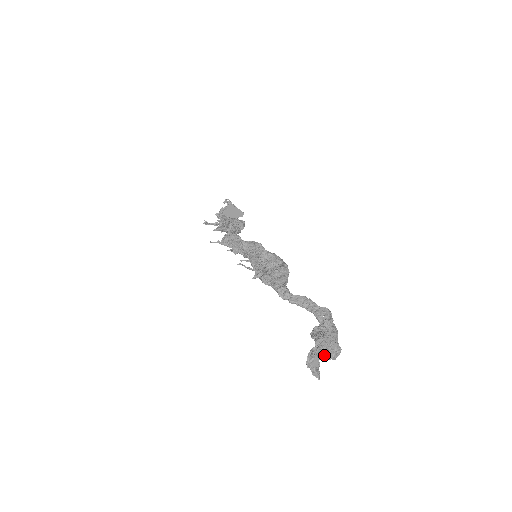
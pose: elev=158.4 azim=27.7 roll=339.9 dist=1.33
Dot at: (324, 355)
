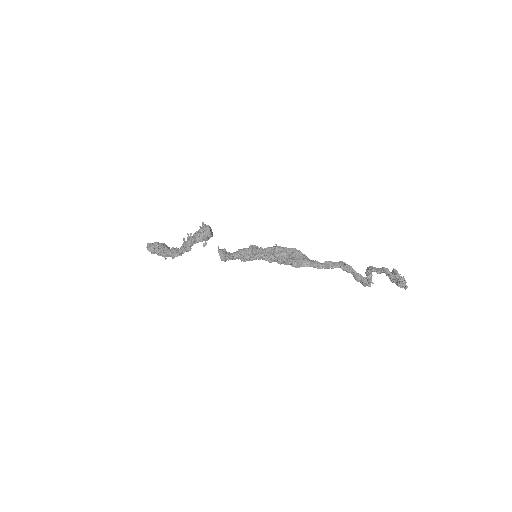
Dot at: (369, 285)
